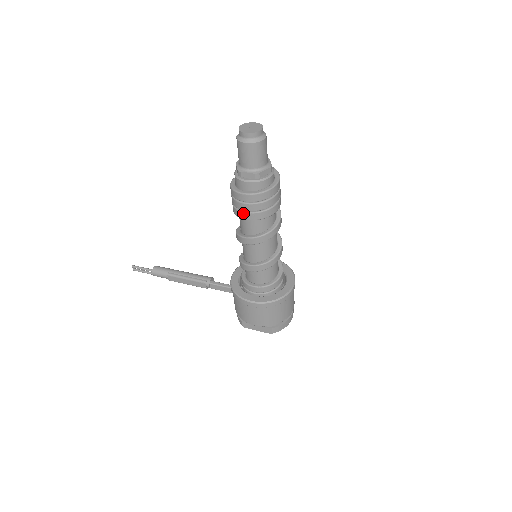
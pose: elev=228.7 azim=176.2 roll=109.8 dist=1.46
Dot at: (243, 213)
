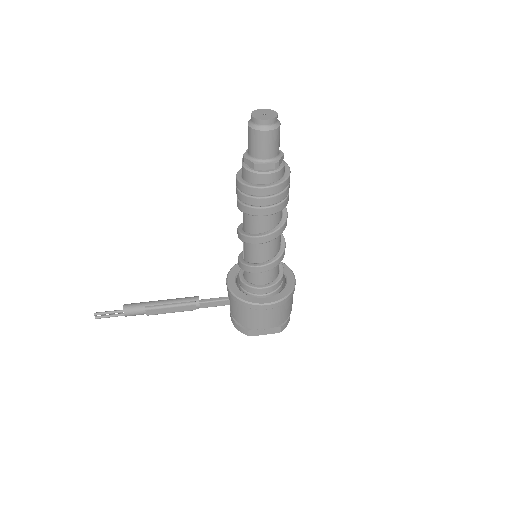
Dot at: (261, 209)
